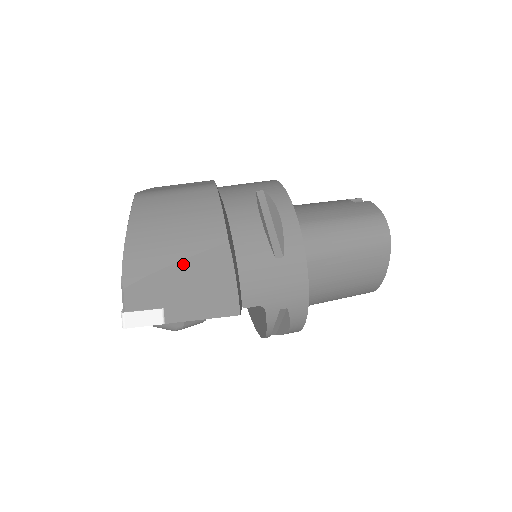
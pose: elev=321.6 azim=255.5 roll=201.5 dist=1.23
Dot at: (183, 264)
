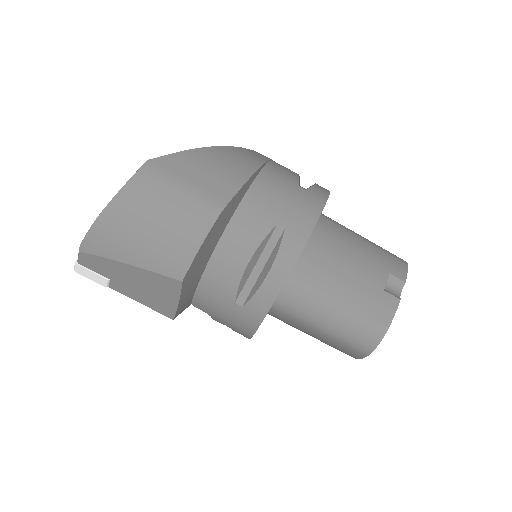
Dot at: (135, 268)
